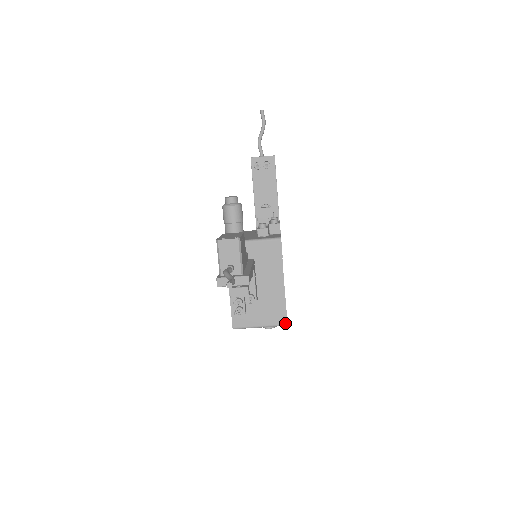
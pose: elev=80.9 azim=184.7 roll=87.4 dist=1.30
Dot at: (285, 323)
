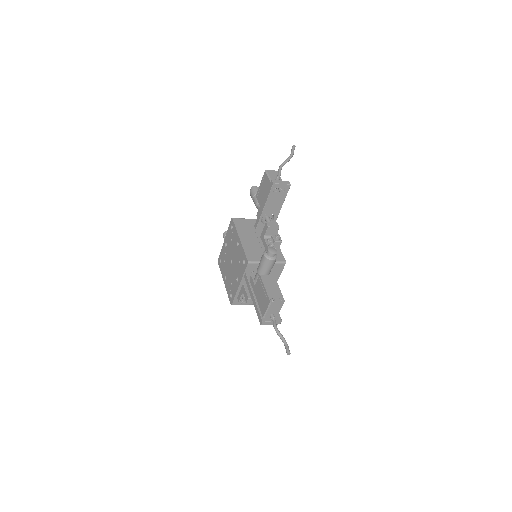
Dot at: occluded
